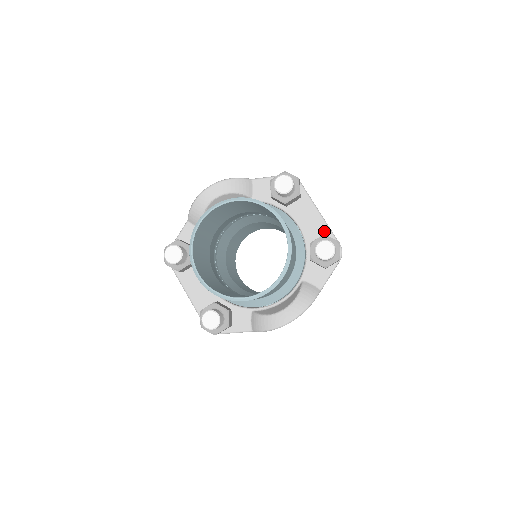
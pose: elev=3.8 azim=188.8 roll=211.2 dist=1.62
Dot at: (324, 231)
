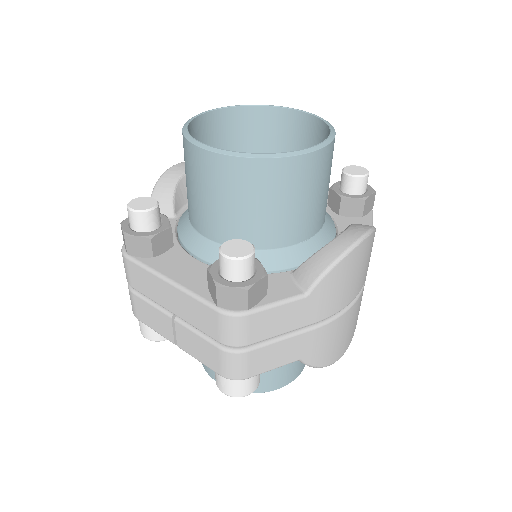
Dot at: occluded
